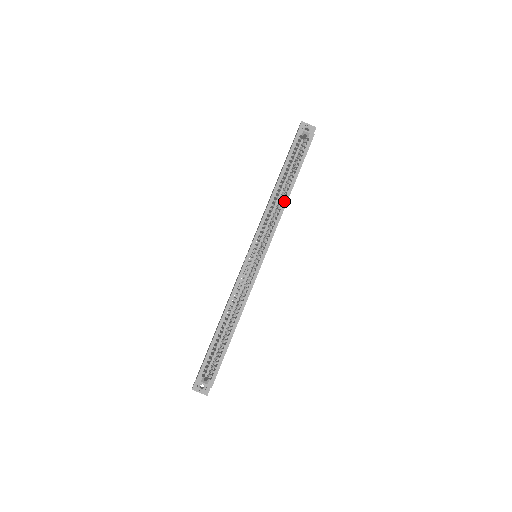
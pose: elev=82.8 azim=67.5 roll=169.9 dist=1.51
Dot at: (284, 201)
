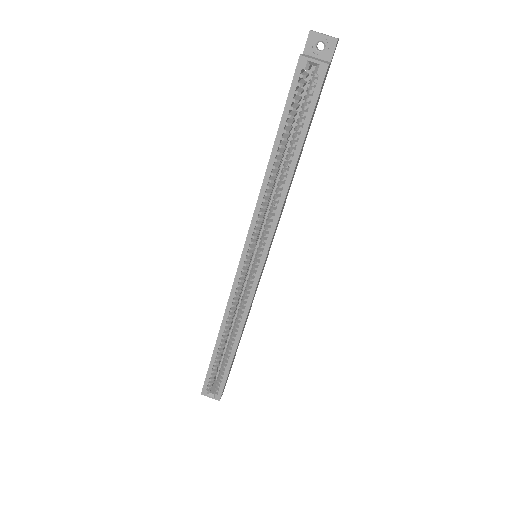
Dot at: (283, 187)
